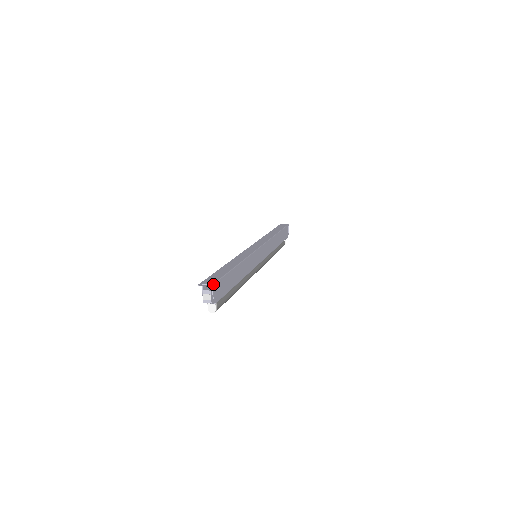
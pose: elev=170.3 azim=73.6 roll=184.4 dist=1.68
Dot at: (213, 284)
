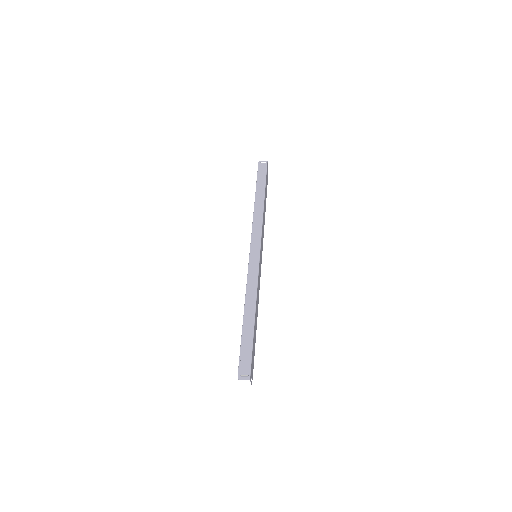
Dot at: (250, 373)
